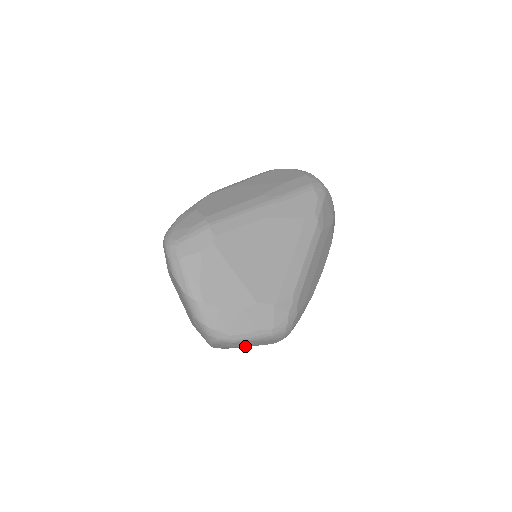
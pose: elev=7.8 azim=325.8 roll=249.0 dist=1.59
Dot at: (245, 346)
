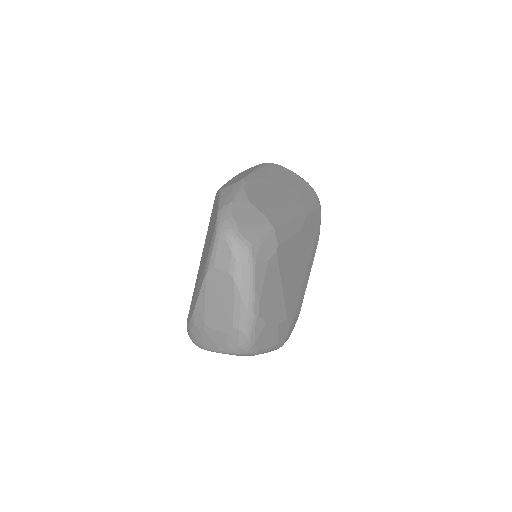
Dot at: occluded
